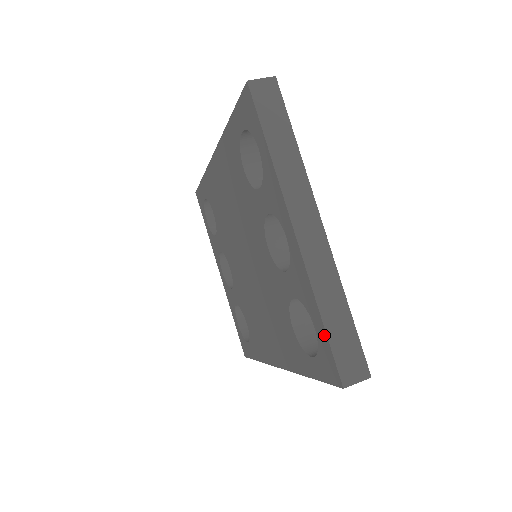
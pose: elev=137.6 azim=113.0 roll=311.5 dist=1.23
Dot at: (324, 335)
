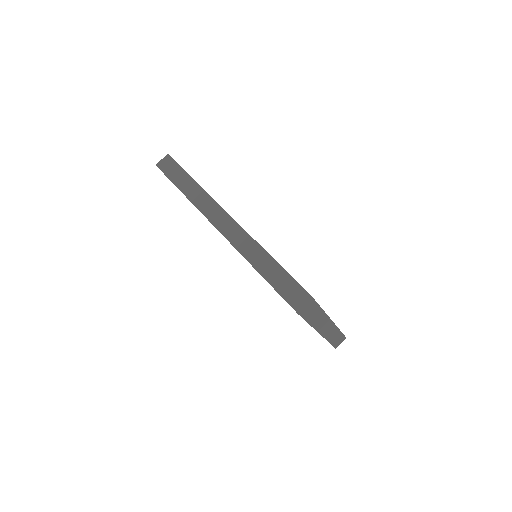
Dot at: occluded
